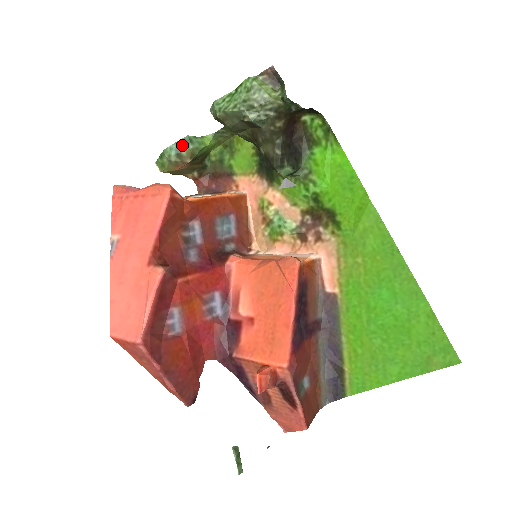
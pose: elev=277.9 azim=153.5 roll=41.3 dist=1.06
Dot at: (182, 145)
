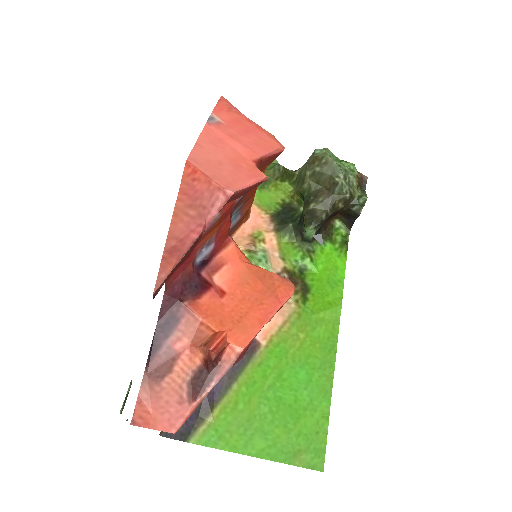
Dot at: occluded
